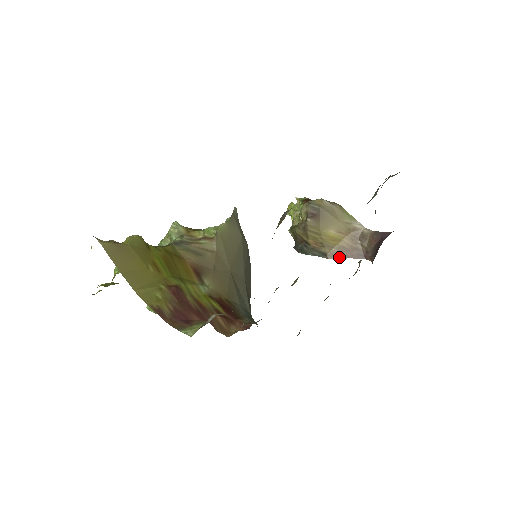
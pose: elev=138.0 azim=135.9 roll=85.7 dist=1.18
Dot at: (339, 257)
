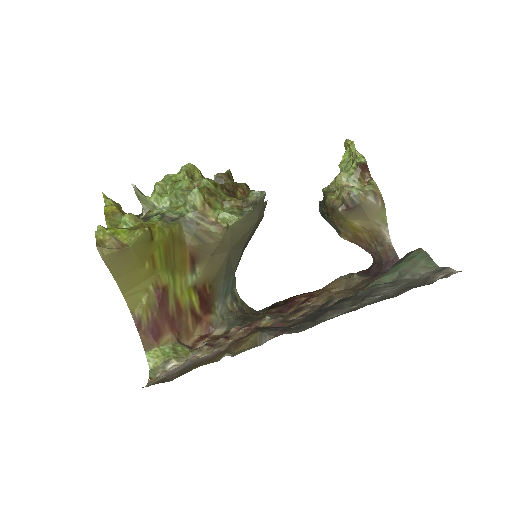
Dot at: (350, 240)
